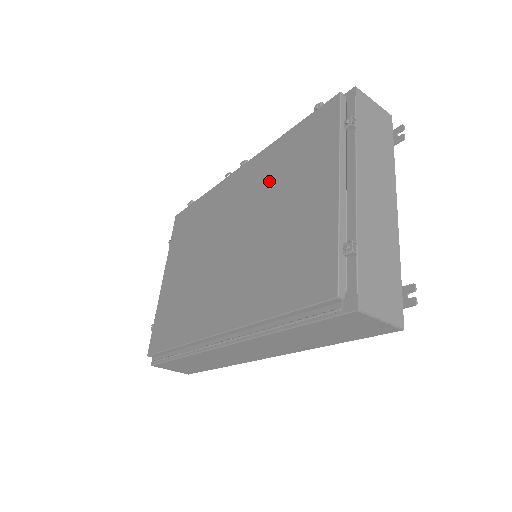
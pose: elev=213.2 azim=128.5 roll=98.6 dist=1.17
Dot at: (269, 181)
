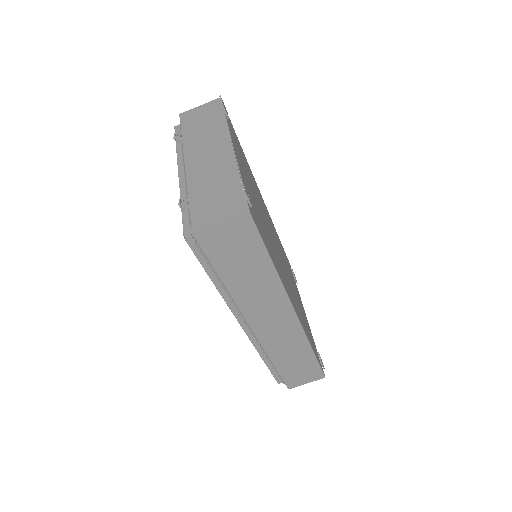
Dot at: occluded
